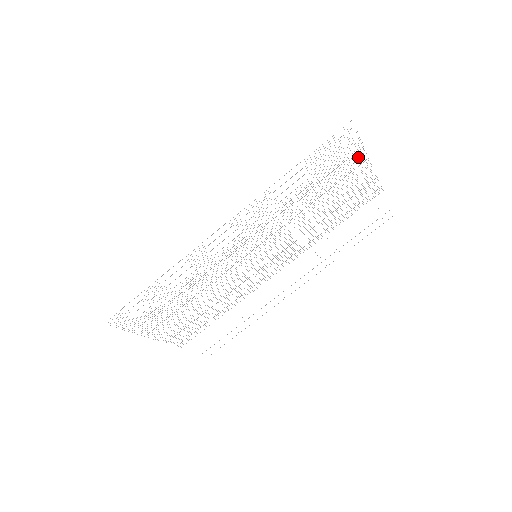
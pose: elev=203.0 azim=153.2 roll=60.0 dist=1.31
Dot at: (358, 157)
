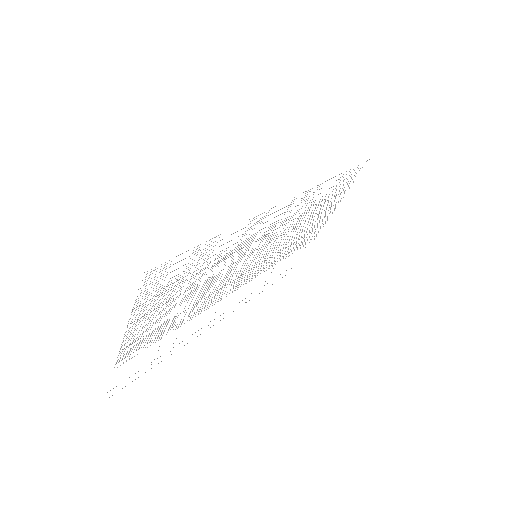
Dot at: occluded
